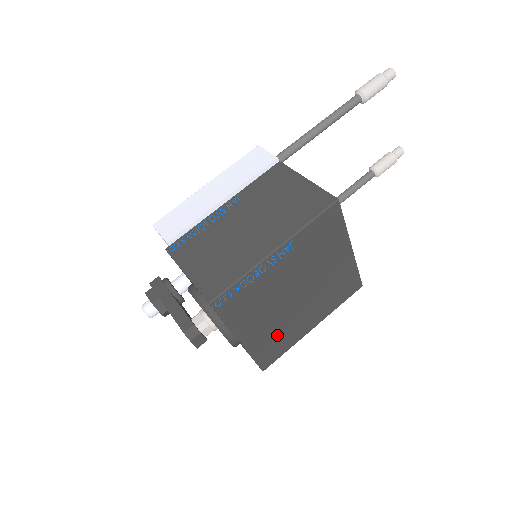
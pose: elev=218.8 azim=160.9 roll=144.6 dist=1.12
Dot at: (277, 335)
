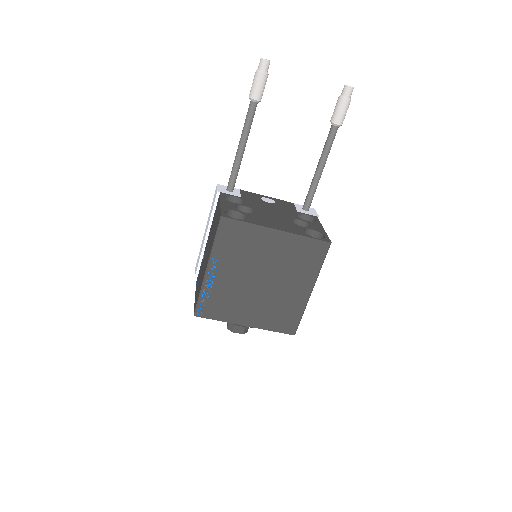
Dot at: (277, 310)
